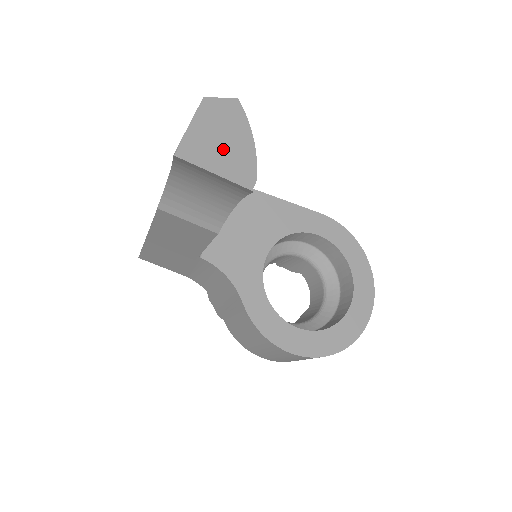
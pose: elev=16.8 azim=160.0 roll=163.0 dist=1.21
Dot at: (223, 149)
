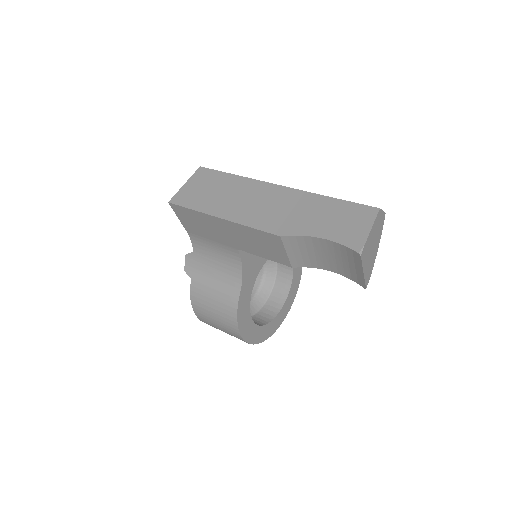
Dot at: (371, 254)
